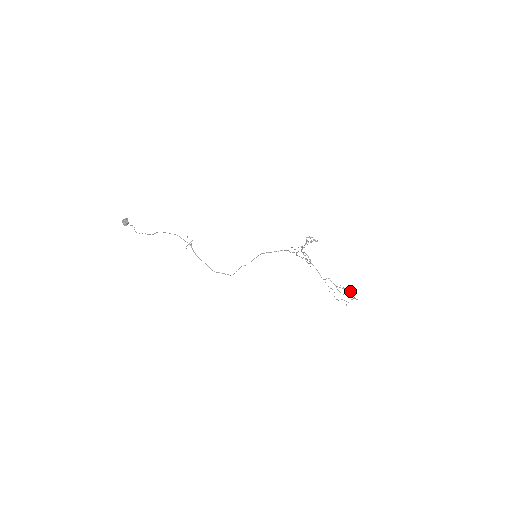
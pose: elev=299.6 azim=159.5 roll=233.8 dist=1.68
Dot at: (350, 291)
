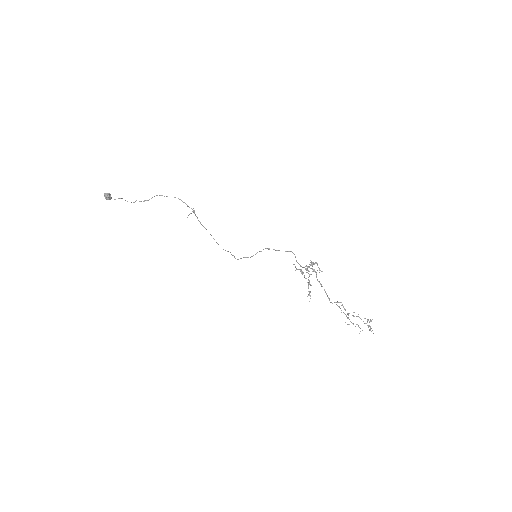
Dot at: (365, 323)
